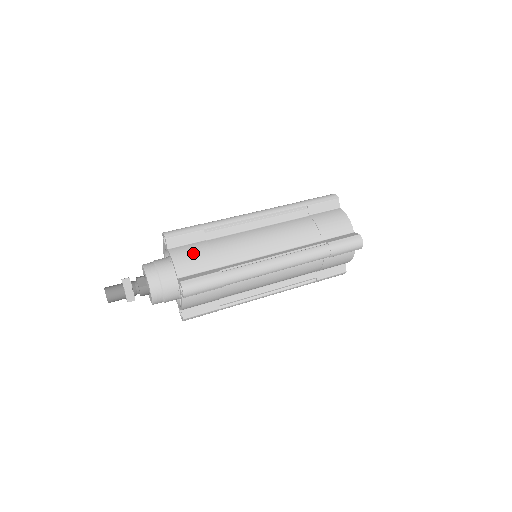
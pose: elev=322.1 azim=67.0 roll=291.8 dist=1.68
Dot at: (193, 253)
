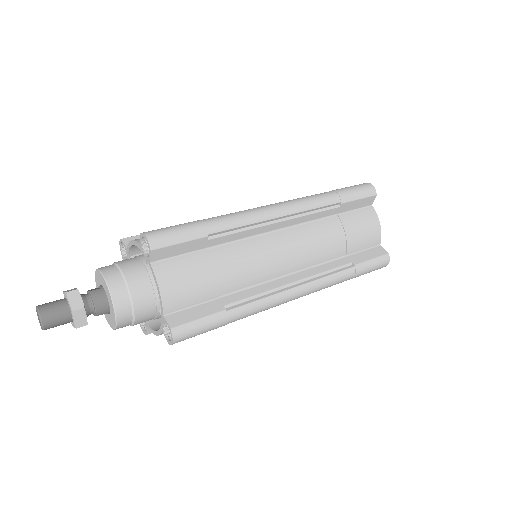
Dot at: occluded
